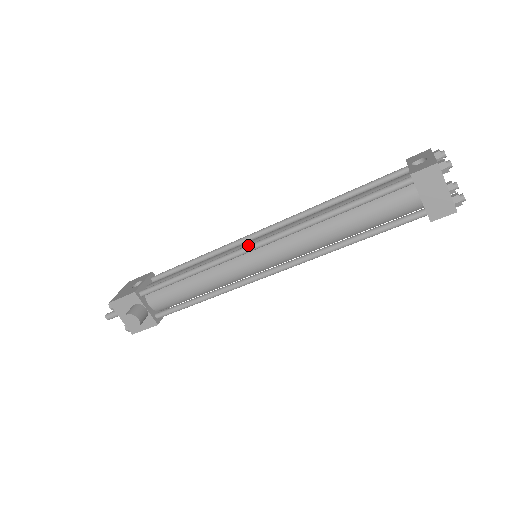
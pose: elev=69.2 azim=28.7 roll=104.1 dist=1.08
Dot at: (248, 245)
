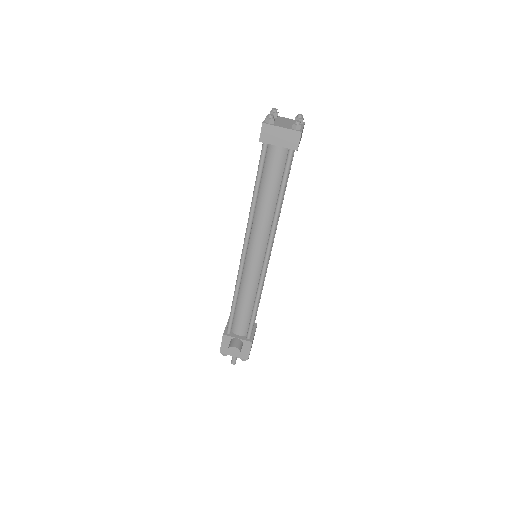
Dot at: (241, 255)
